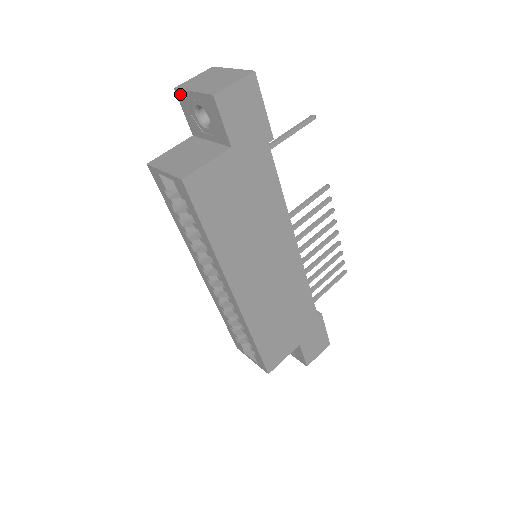
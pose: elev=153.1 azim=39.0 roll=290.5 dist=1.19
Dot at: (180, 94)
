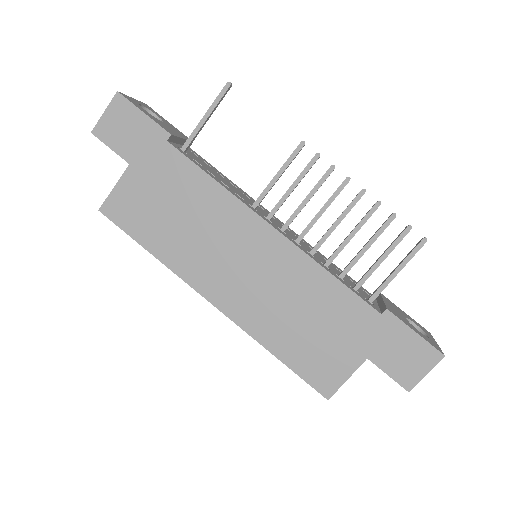
Dot at: occluded
